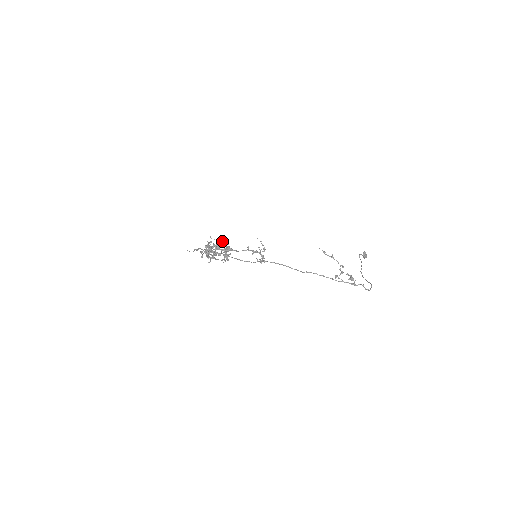
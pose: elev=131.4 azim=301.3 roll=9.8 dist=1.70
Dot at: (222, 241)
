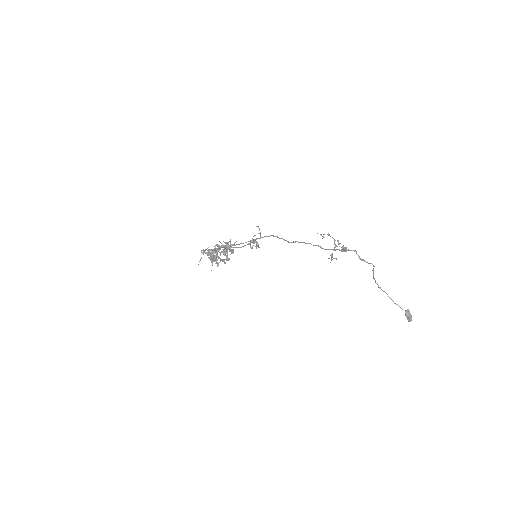
Dot at: (227, 242)
